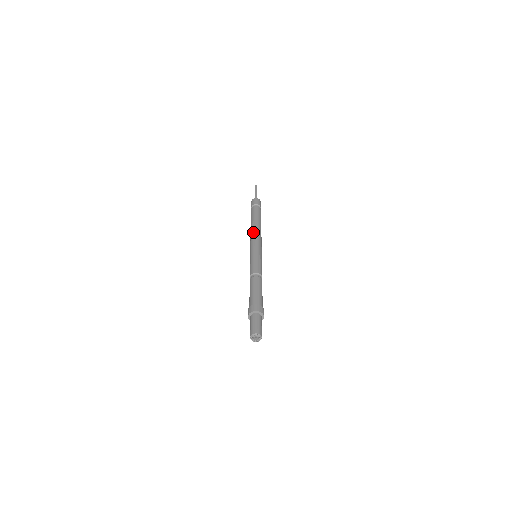
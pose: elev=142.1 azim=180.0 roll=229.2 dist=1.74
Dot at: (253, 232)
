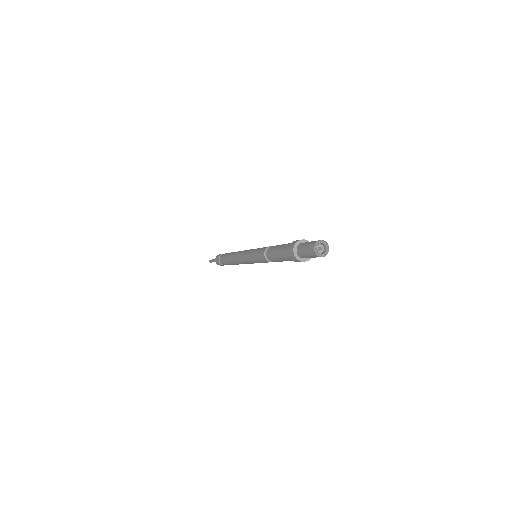
Dot at: (237, 253)
